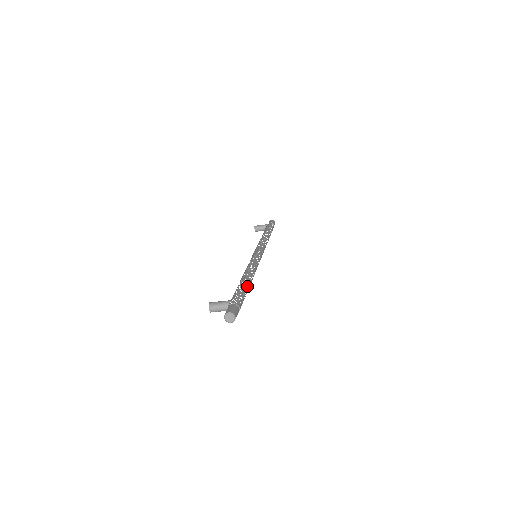
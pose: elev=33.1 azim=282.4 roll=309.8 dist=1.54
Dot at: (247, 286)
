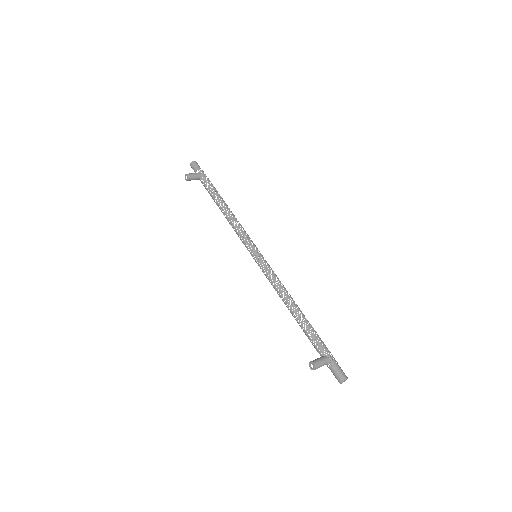
Dot at: (311, 326)
